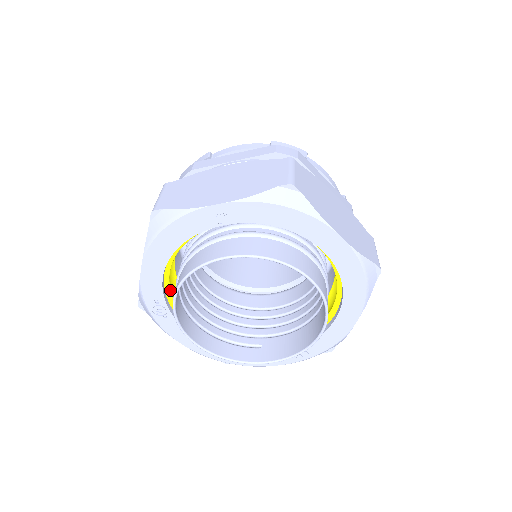
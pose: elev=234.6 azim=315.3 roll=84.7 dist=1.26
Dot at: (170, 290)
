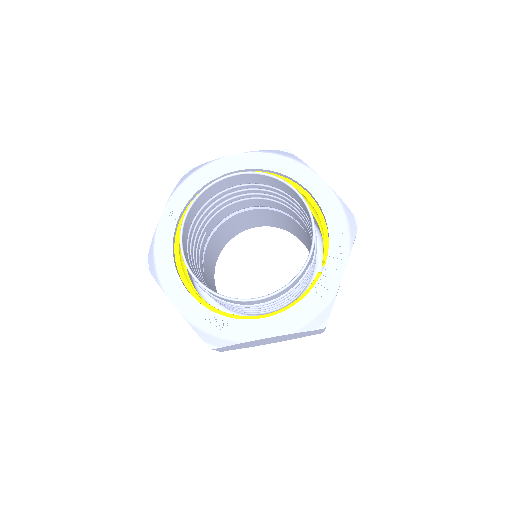
Dot at: (210, 306)
